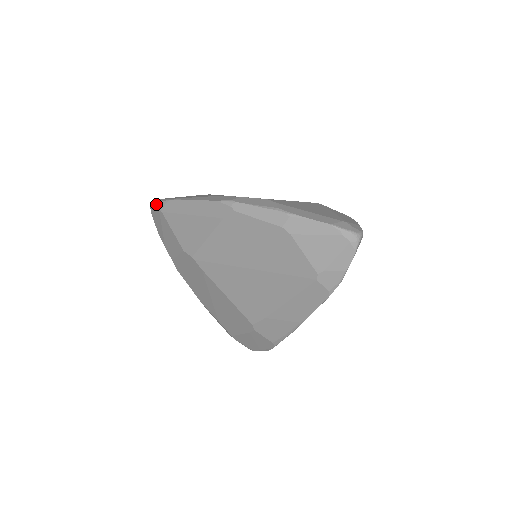
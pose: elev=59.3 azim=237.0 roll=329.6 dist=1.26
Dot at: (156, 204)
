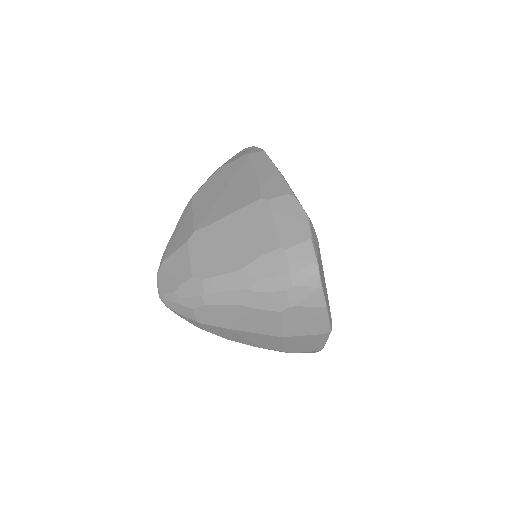
Dot at: (158, 270)
